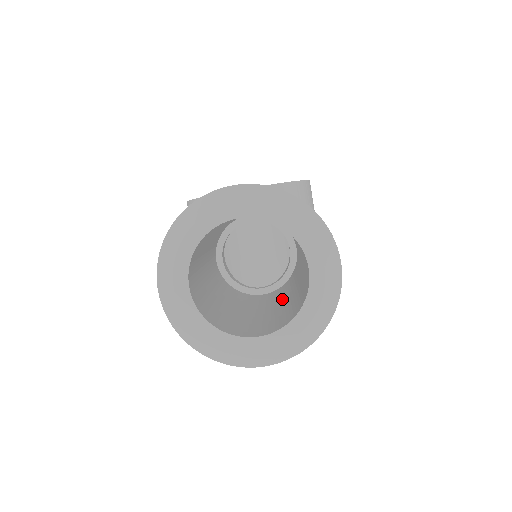
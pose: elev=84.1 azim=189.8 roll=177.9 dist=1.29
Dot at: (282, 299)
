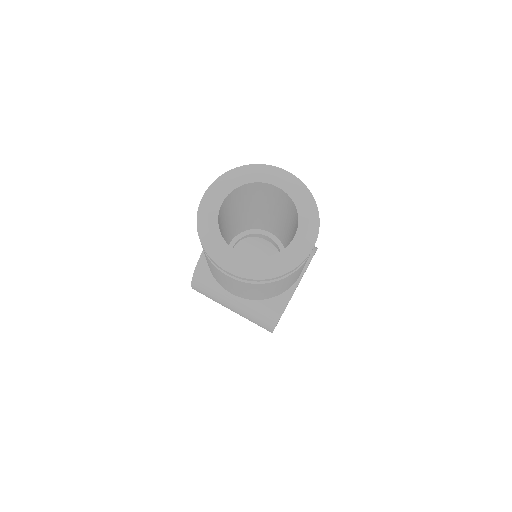
Dot at: occluded
